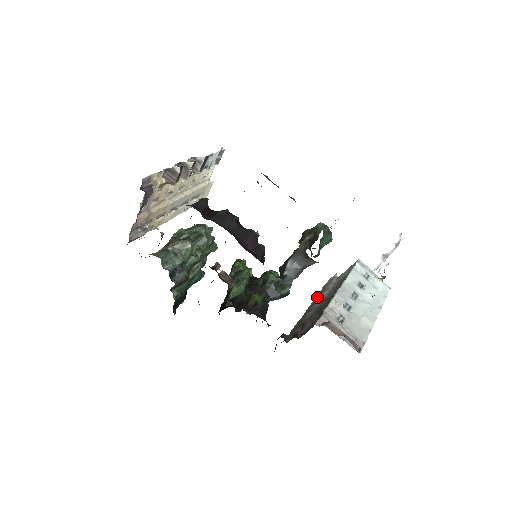
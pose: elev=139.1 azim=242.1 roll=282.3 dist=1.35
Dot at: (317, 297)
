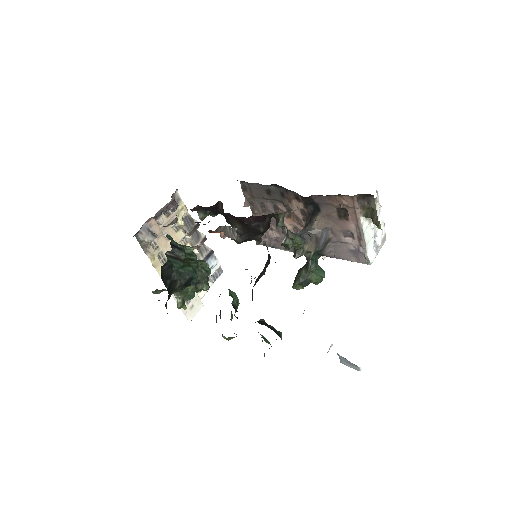
Dot at: occluded
